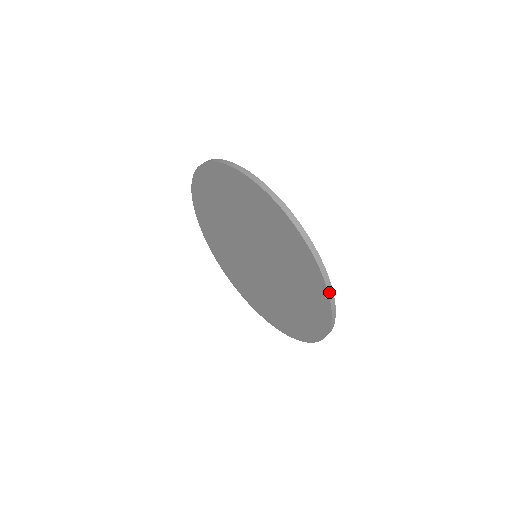
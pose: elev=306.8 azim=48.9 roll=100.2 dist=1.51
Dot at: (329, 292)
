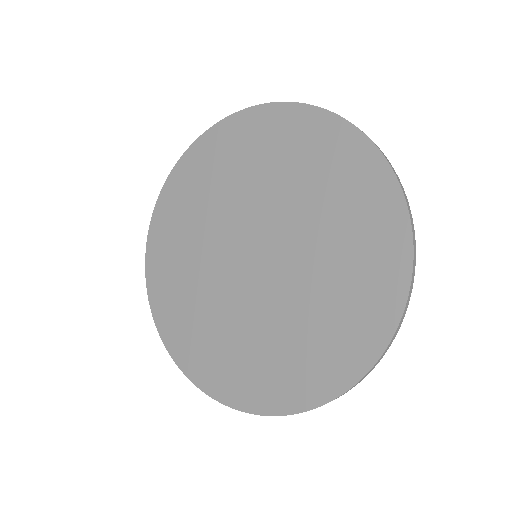
Dot at: (292, 103)
